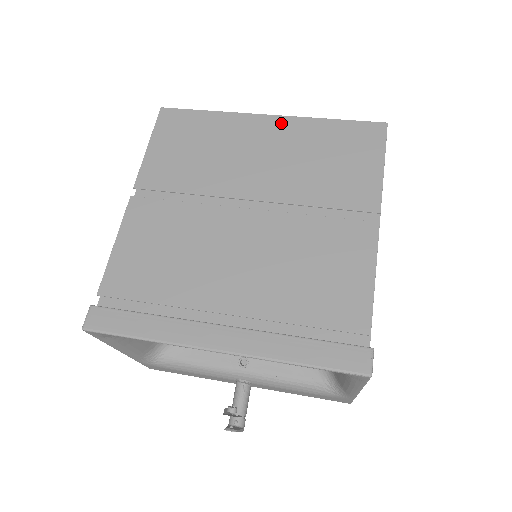
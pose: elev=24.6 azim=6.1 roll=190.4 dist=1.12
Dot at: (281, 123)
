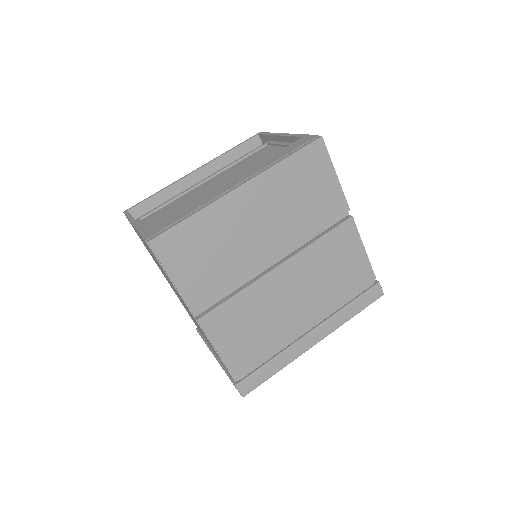
Dot at: (253, 188)
